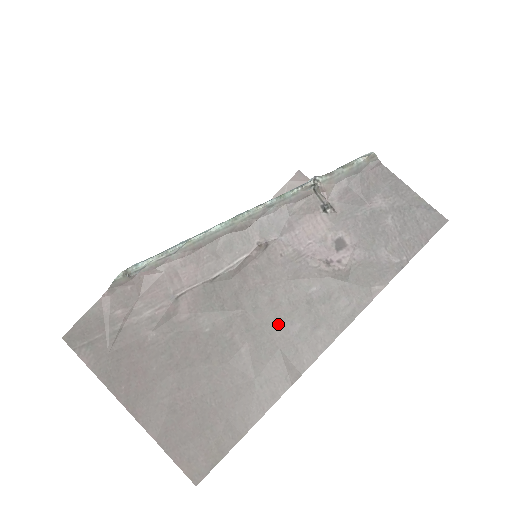
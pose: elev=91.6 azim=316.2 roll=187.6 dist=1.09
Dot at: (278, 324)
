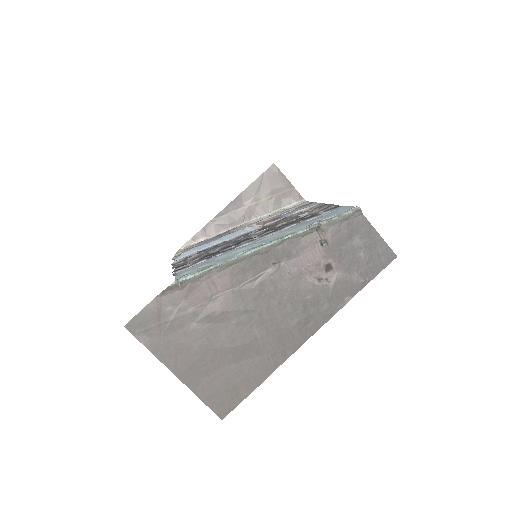
Dot at: (283, 319)
